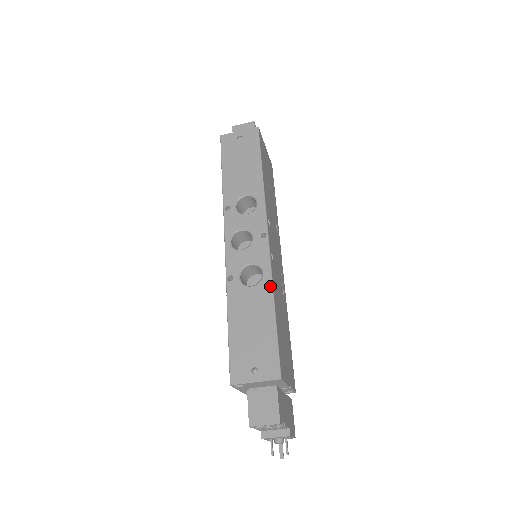
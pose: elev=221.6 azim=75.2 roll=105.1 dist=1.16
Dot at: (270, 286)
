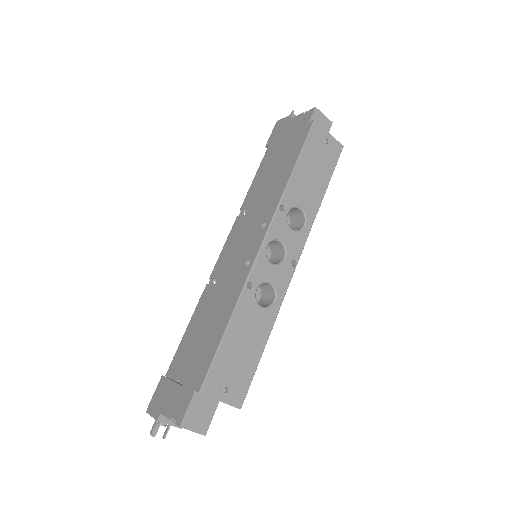
Dot at: (275, 318)
